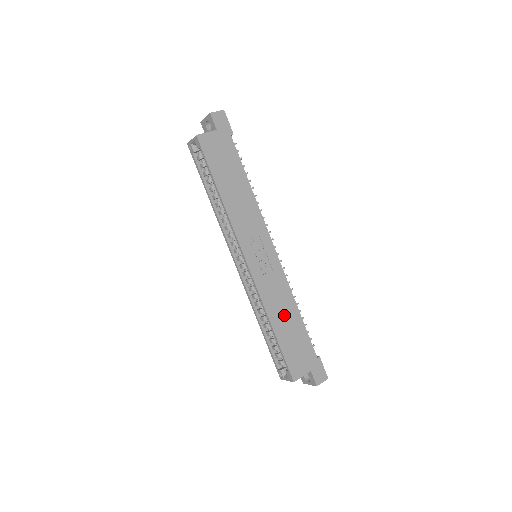
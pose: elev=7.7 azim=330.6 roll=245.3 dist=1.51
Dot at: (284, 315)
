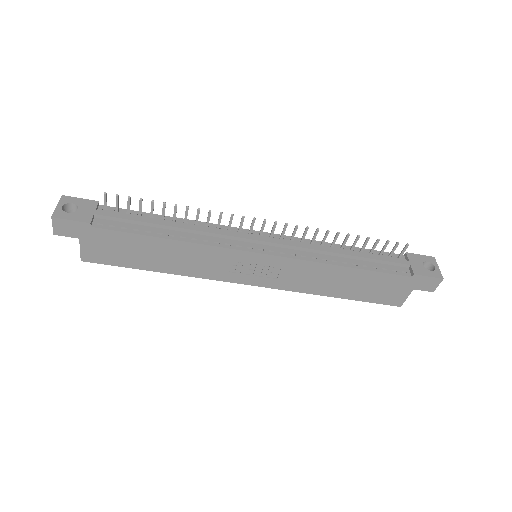
Dot at: (335, 282)
